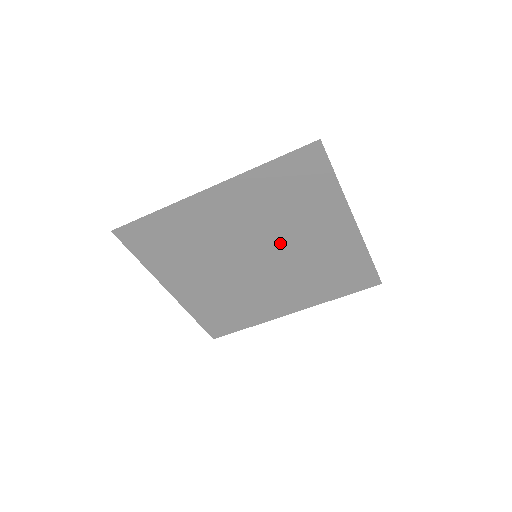
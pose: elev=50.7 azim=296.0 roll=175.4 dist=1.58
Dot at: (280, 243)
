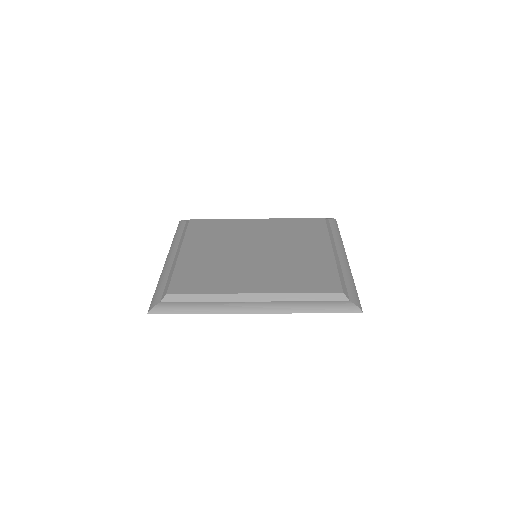
Dot at: occluded
